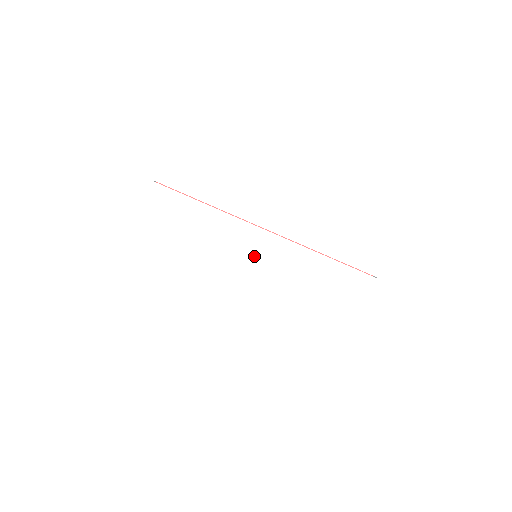
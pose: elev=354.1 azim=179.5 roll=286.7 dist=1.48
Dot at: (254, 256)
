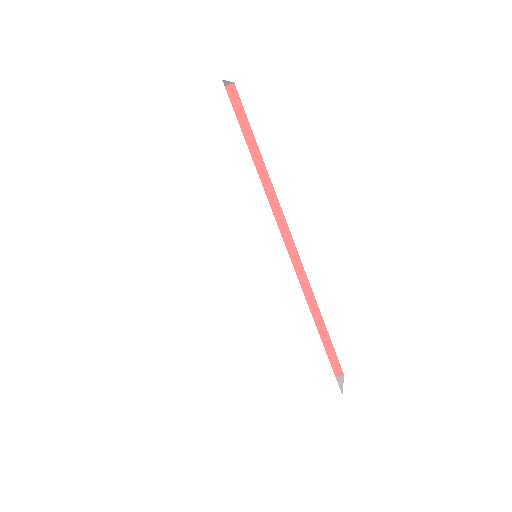
Dot at: (251, 258)
